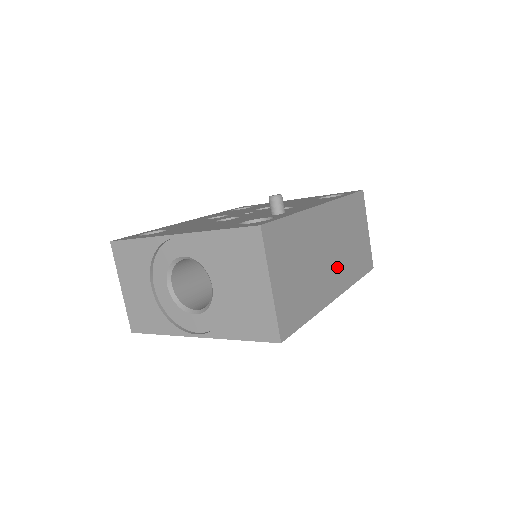
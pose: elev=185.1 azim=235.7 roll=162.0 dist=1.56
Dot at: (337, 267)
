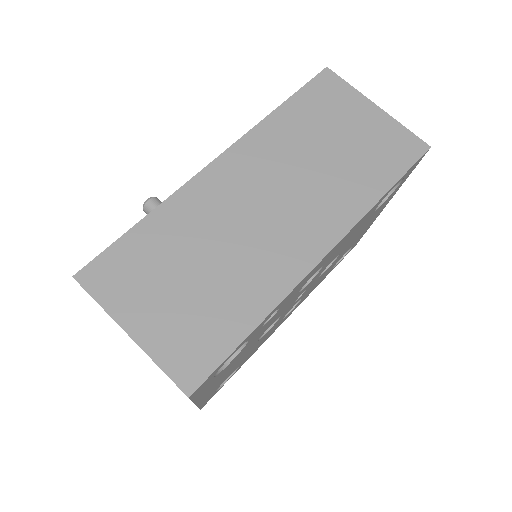
Dot at: (303, 213)
